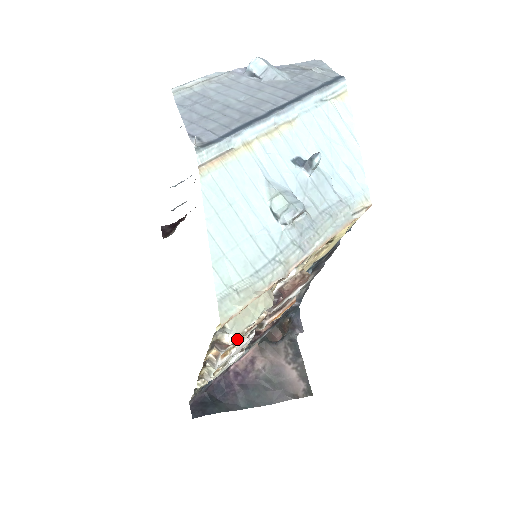
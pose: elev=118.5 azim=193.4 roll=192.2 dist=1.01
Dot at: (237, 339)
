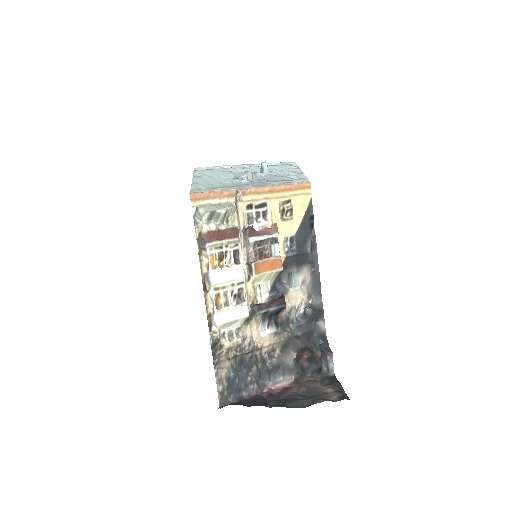
Dot at: (213, 231)
